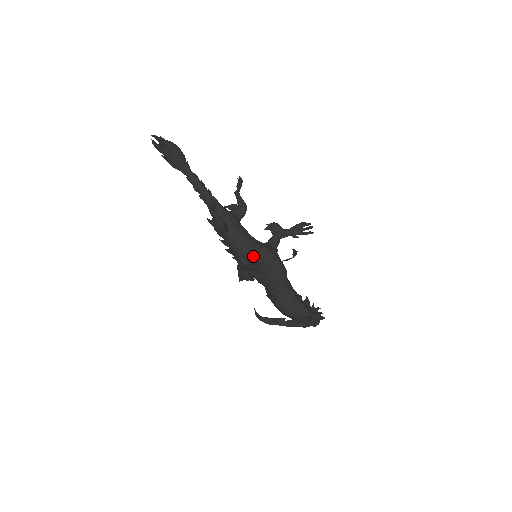
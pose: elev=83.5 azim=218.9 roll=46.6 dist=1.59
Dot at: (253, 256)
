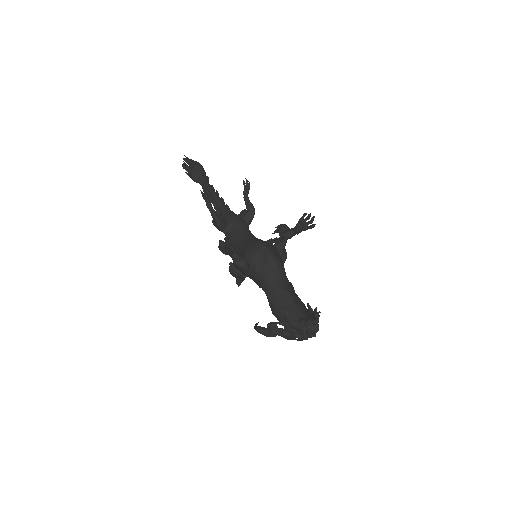
Dot at: (245, 249)
